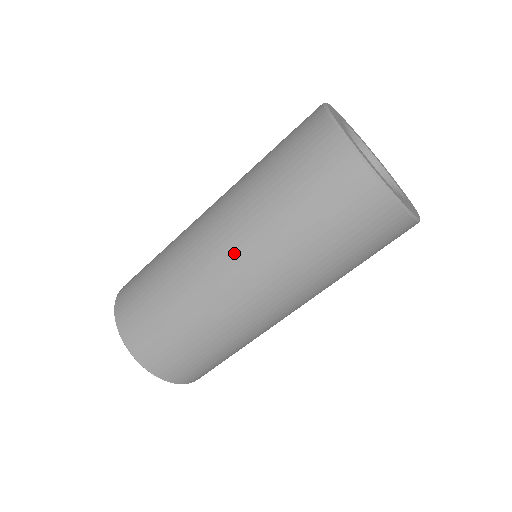
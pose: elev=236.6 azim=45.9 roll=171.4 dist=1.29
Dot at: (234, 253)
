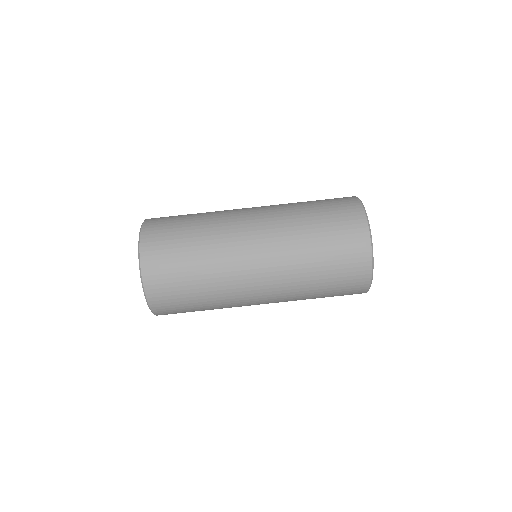
Dot at: occluded
